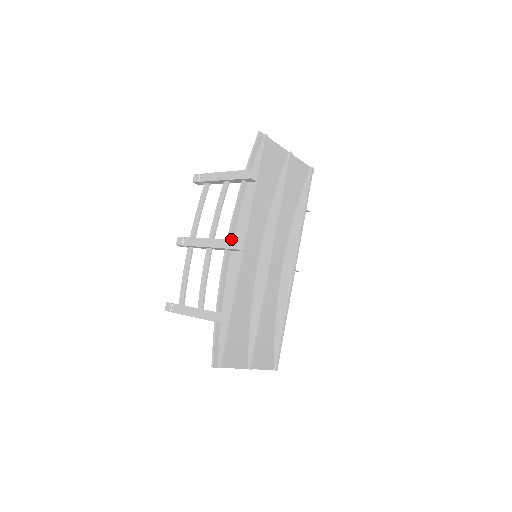
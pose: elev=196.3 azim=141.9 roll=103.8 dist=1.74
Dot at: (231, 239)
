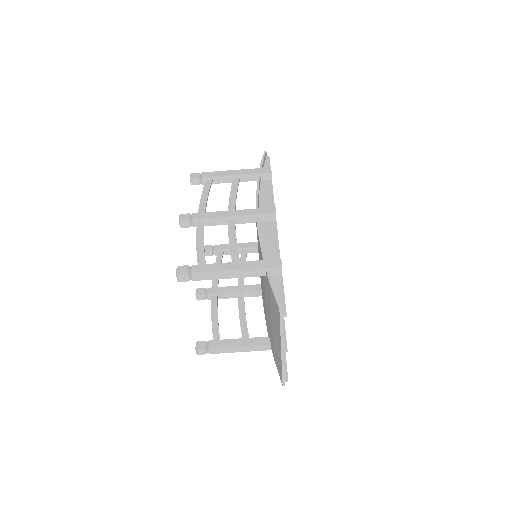
Dot at: occluded
